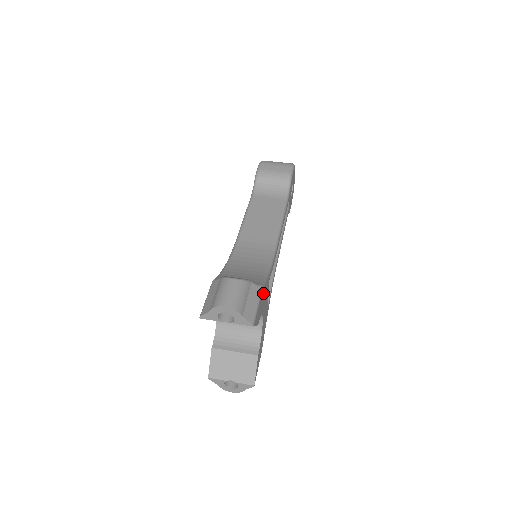
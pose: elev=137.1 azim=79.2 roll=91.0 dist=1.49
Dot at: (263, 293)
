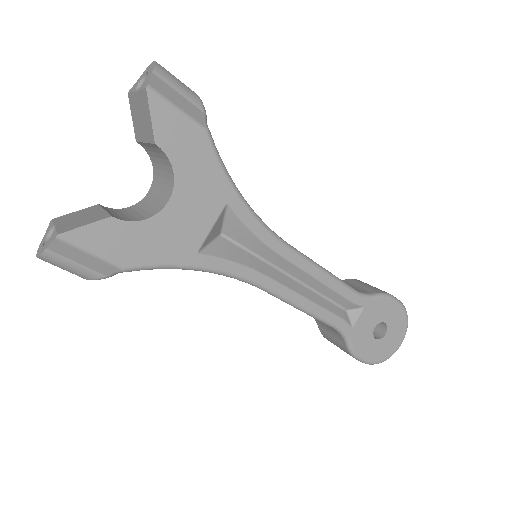
Dot at: (203, 151)
